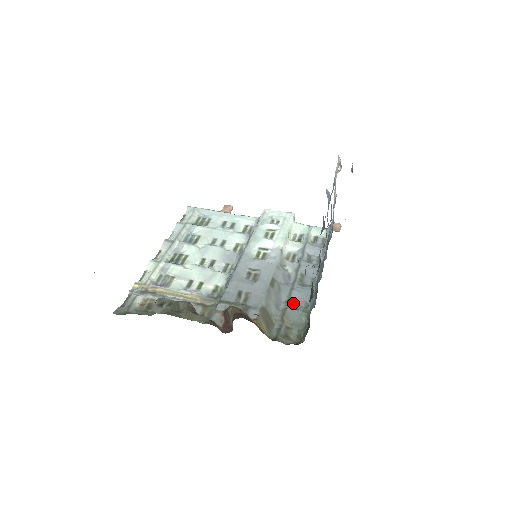
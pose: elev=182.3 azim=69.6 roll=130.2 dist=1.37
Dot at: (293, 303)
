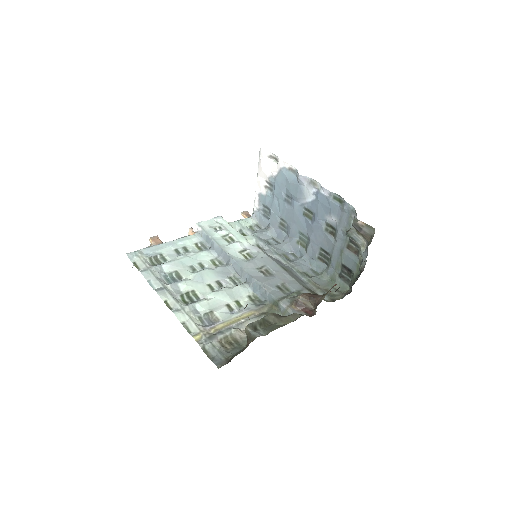
Dot at: (306, 274)
